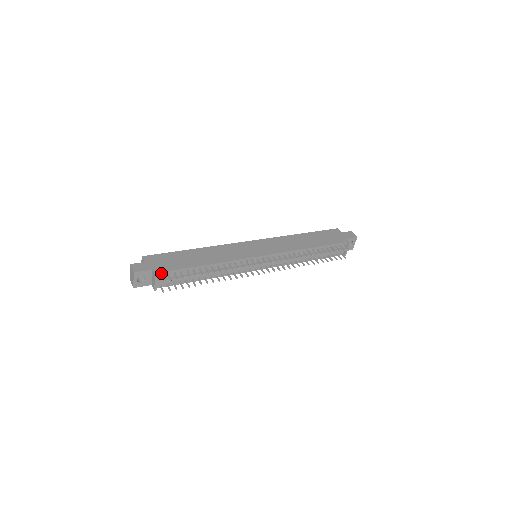
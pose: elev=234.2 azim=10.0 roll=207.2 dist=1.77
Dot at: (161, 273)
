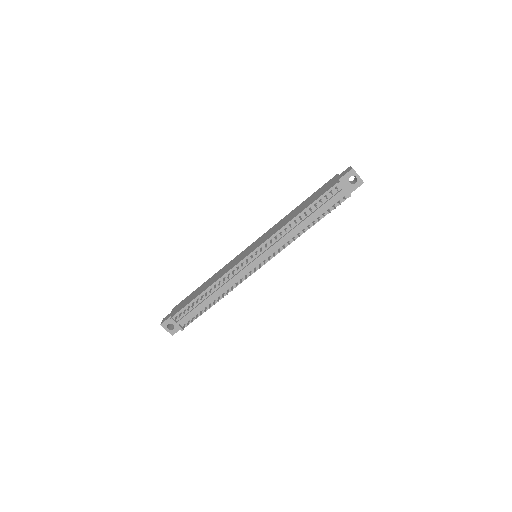
Dot at: (175, 315)
